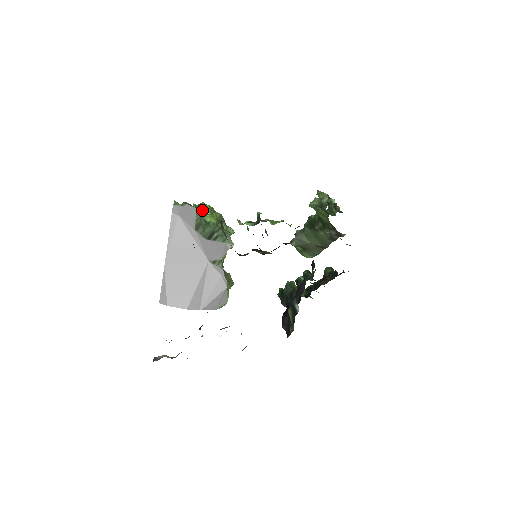
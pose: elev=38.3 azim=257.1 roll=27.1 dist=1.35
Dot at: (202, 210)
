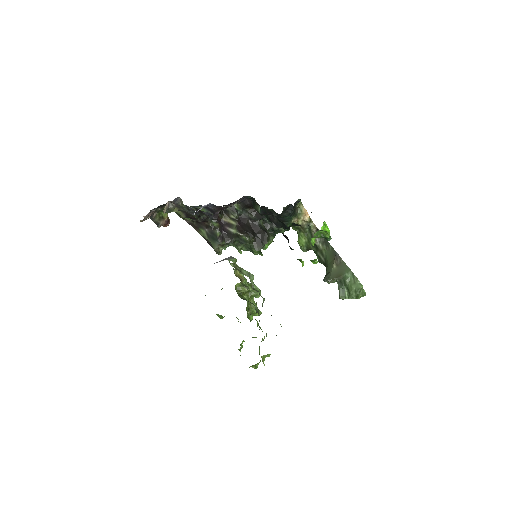
Dot at: occluded
